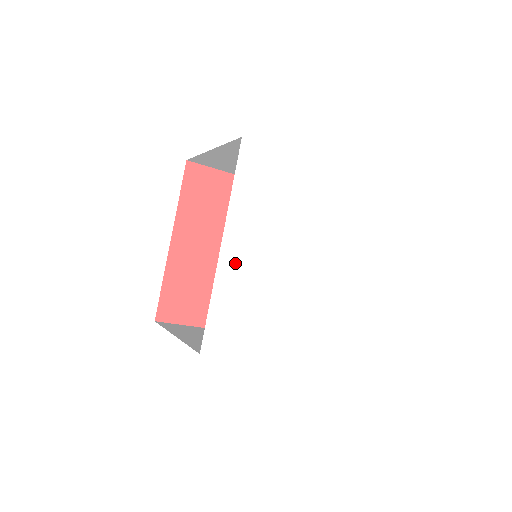
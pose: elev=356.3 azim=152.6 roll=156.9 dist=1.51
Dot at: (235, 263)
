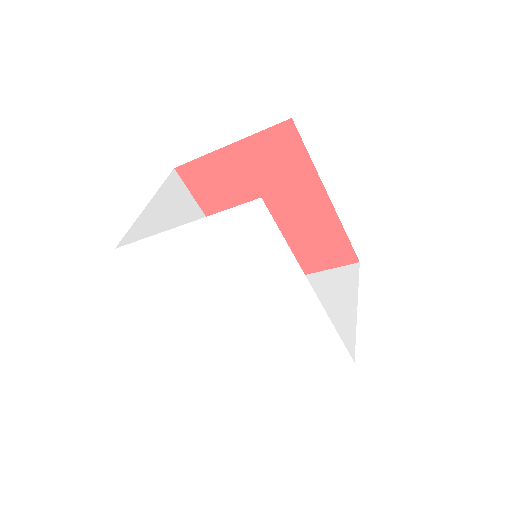
Dot at: (195, 327)
